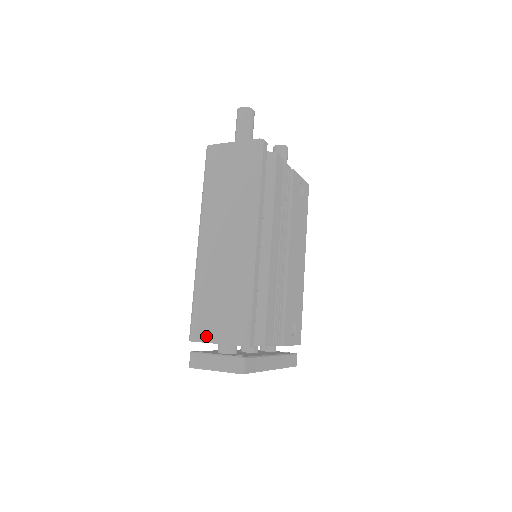
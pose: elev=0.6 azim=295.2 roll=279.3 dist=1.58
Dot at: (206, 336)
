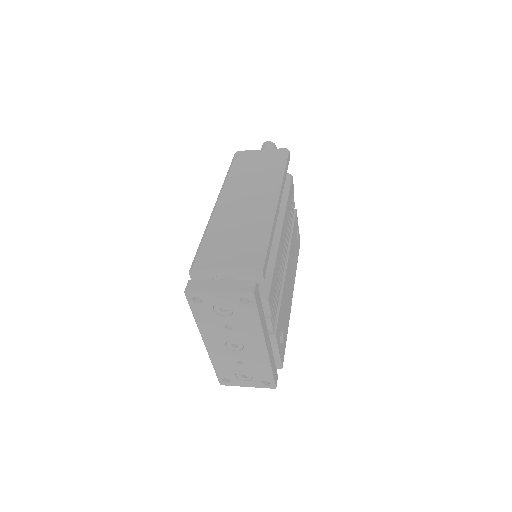
Dot at: (212, 264)
